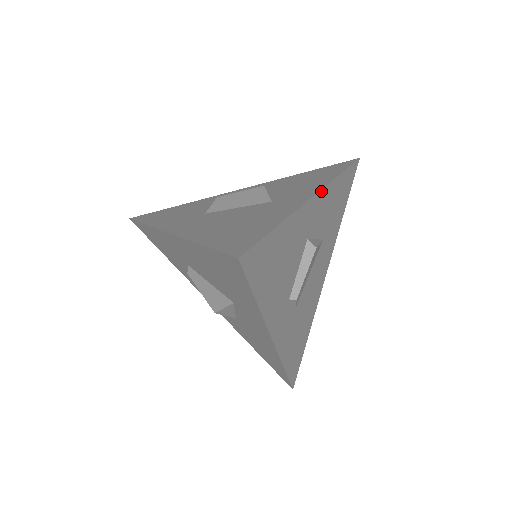
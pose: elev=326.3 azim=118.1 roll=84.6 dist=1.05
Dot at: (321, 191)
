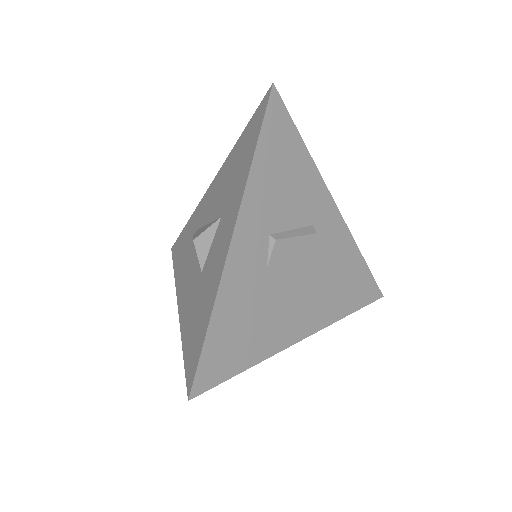
Dot at: (341, 218)
